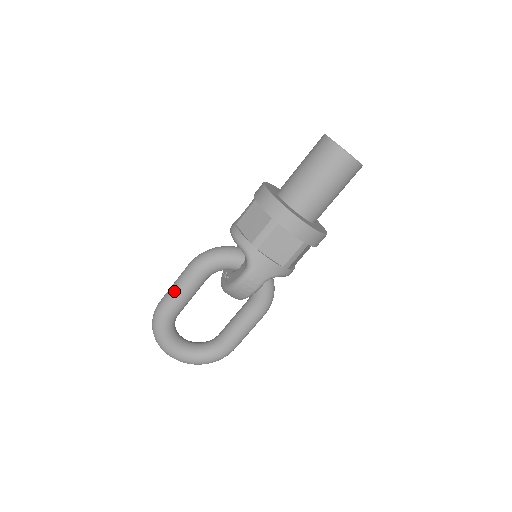
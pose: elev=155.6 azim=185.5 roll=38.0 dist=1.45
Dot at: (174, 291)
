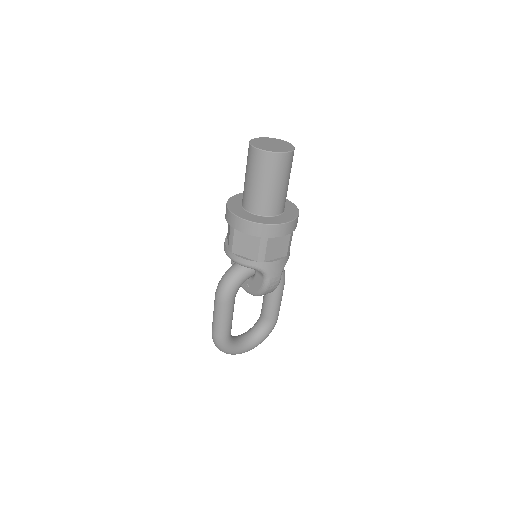
Dot at: (220, 322)
